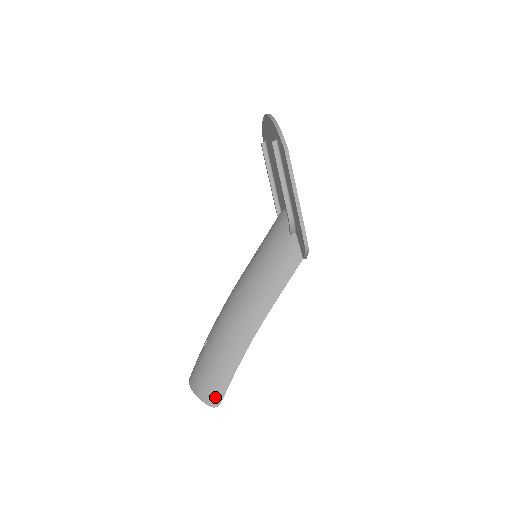
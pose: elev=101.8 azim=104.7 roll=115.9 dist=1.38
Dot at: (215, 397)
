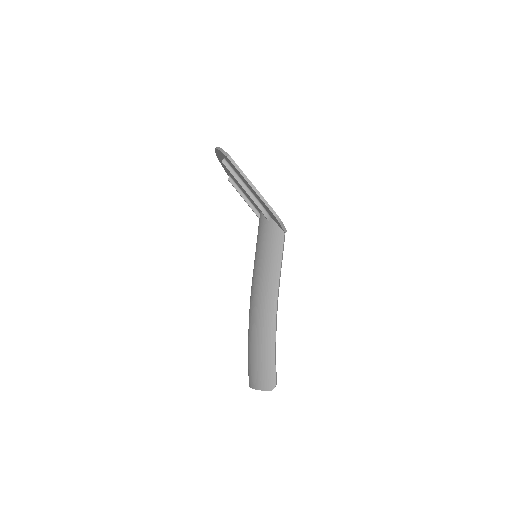
Dot at: (269, 380)
